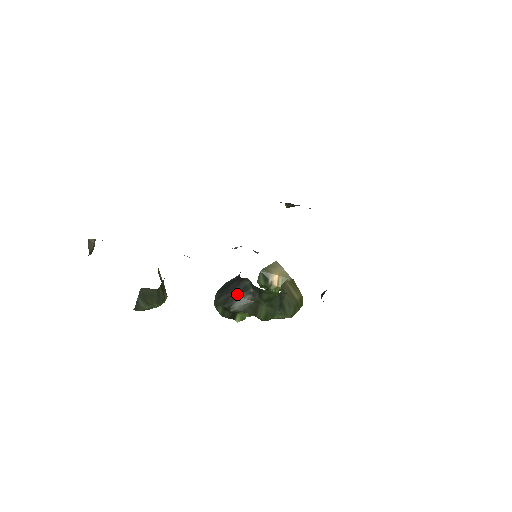
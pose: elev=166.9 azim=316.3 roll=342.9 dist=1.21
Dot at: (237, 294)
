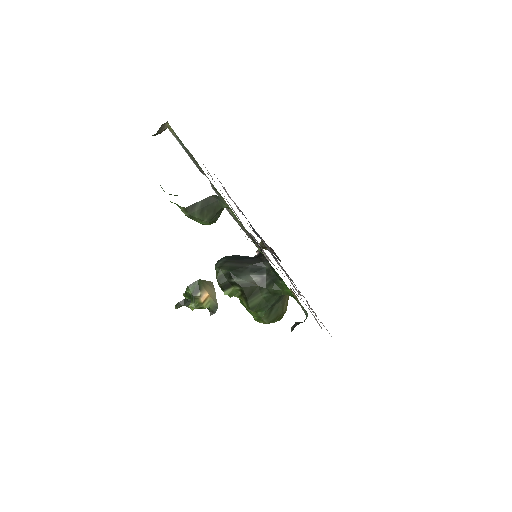
Dot at: (248, 270)
